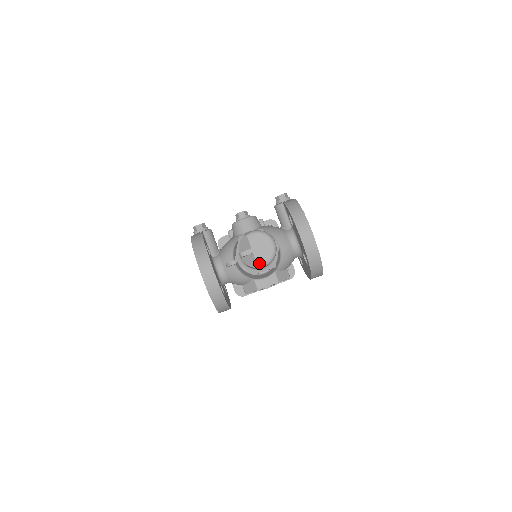
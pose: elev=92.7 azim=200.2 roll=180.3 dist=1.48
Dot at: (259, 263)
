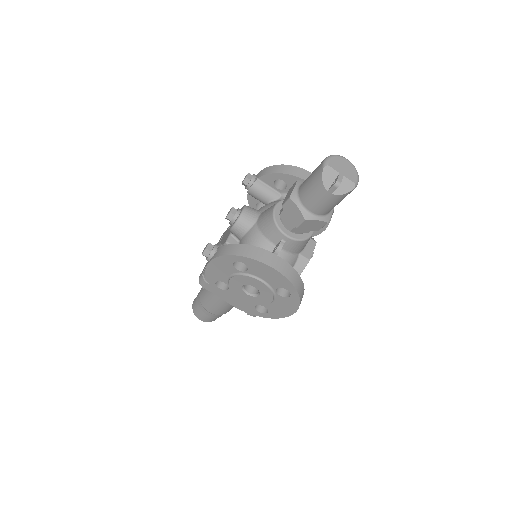
Dot at: (355, 181)
